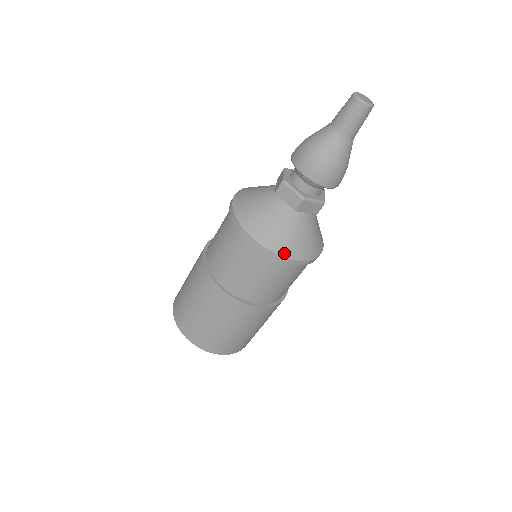
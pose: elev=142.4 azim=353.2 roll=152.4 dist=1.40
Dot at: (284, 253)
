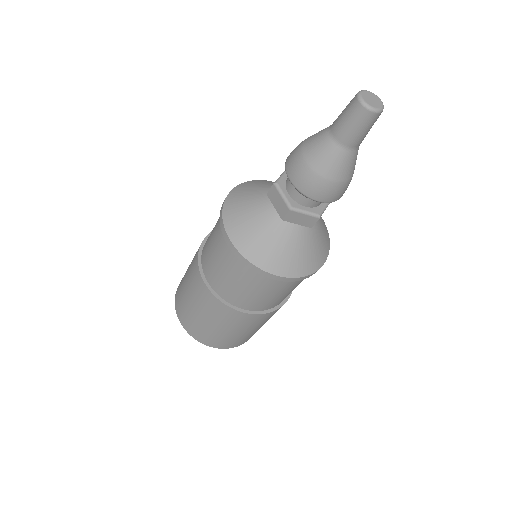
Dot at: (314, 269)
